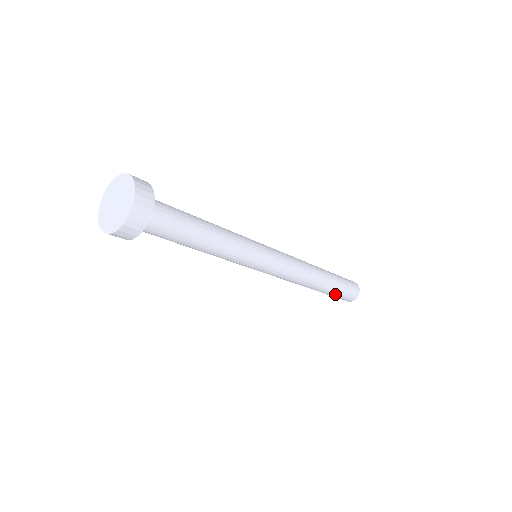
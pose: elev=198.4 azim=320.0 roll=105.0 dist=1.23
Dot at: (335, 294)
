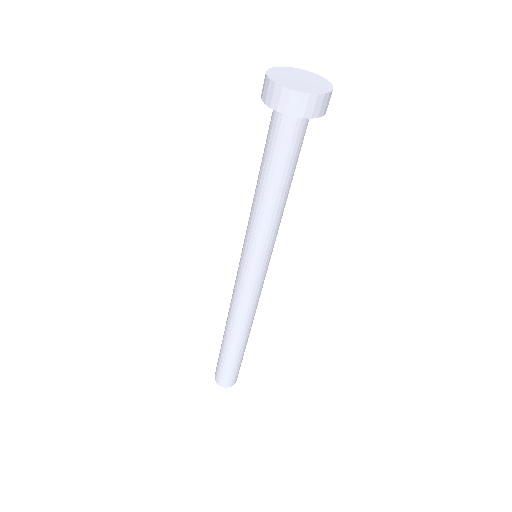
Dot at: (236, 363)
